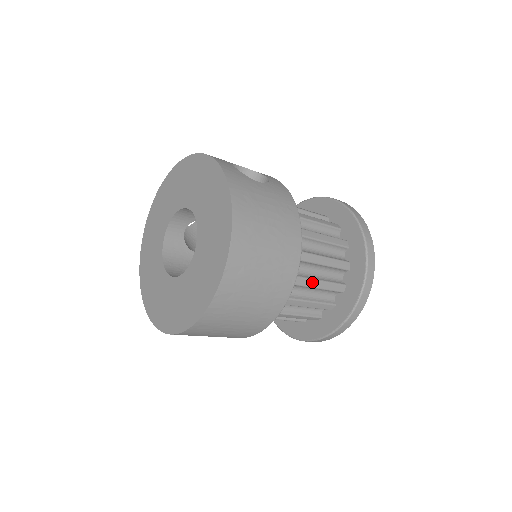
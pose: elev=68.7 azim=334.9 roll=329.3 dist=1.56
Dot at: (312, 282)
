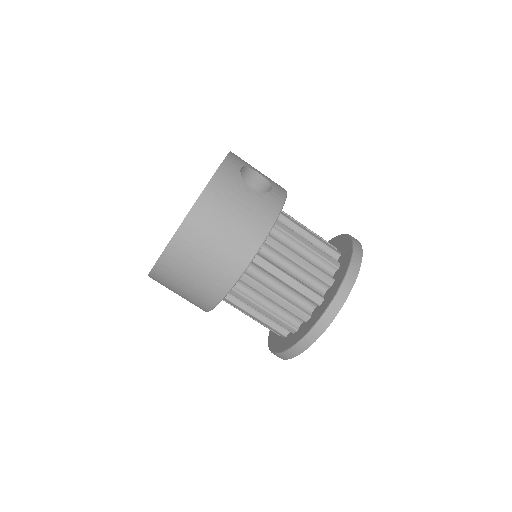
Dot at: (272, 294)
